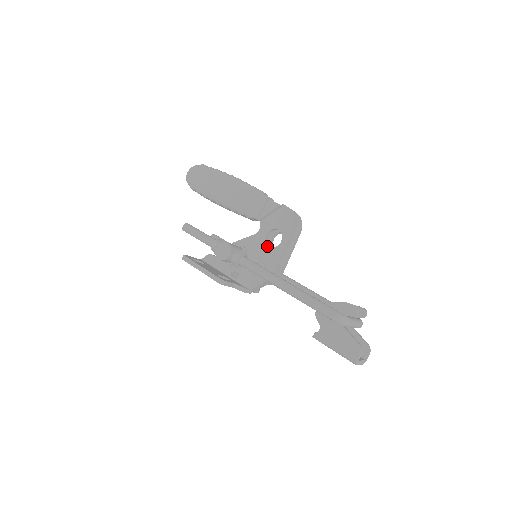
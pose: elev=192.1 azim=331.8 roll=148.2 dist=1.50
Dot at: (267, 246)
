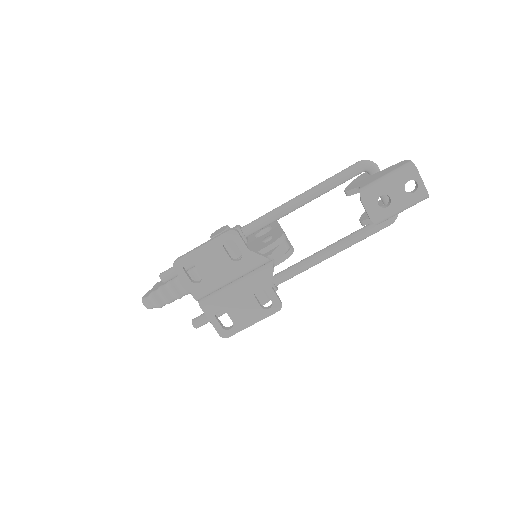
Dot at: (262, 236)
